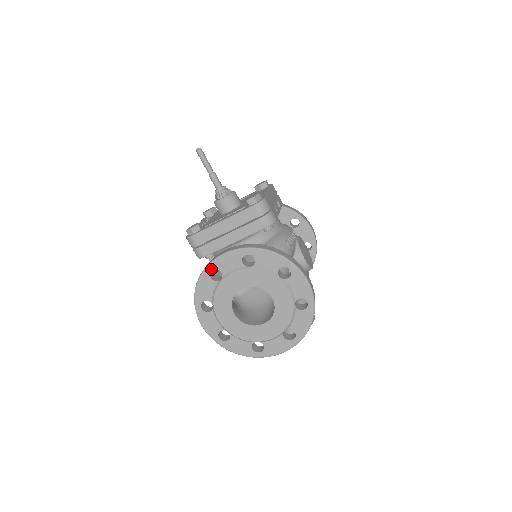
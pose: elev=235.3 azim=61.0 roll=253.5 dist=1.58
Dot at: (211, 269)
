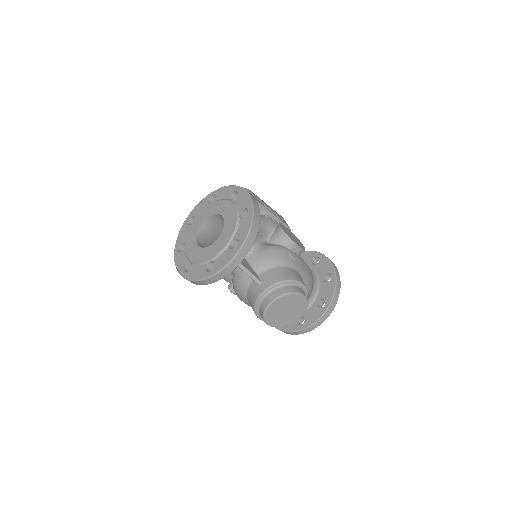
Dot at: (189, 218)
